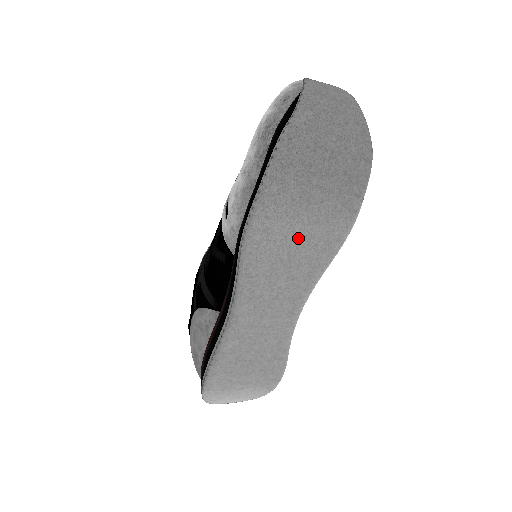
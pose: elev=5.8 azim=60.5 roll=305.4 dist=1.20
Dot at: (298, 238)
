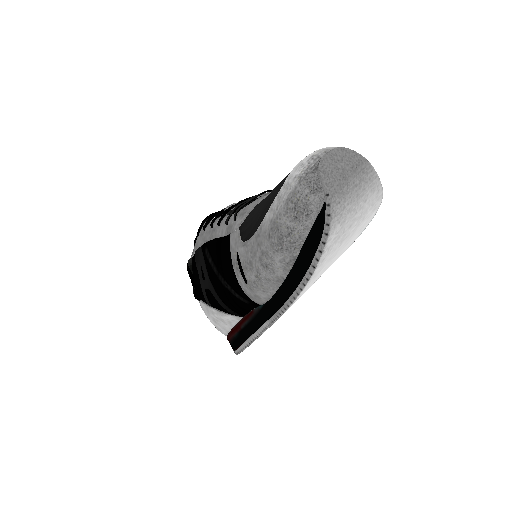
Dot at: occluded
